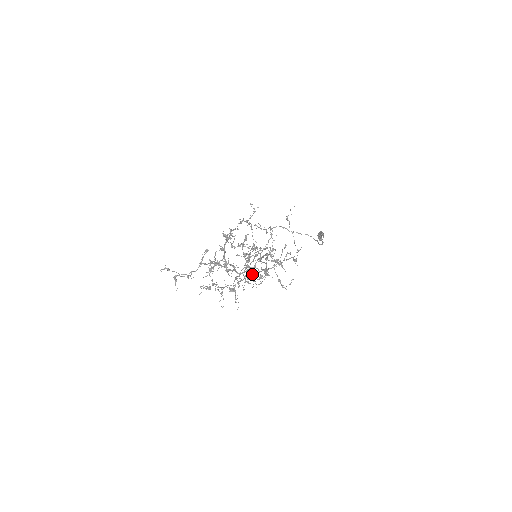
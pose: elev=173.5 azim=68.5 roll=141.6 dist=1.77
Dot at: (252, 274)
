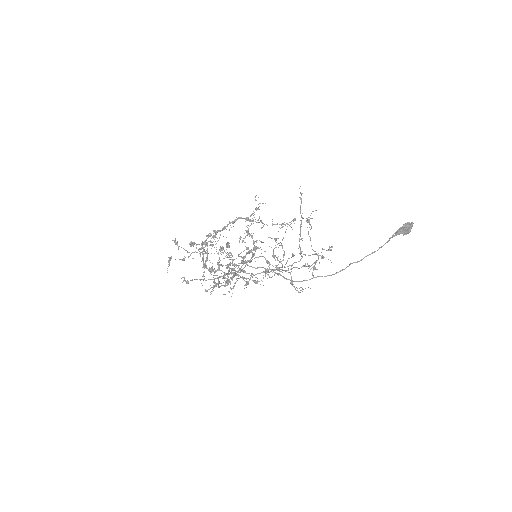
Dot at: (283, 254)
